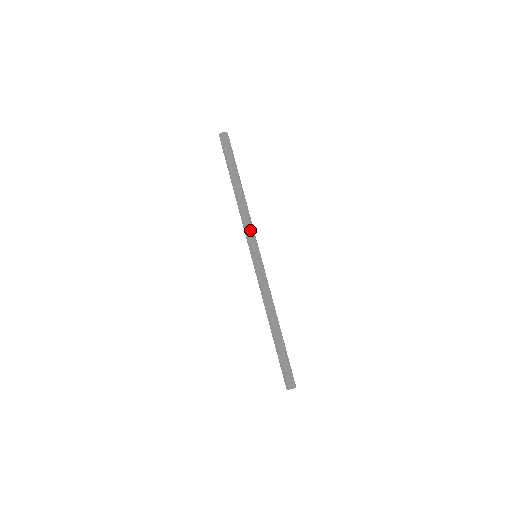
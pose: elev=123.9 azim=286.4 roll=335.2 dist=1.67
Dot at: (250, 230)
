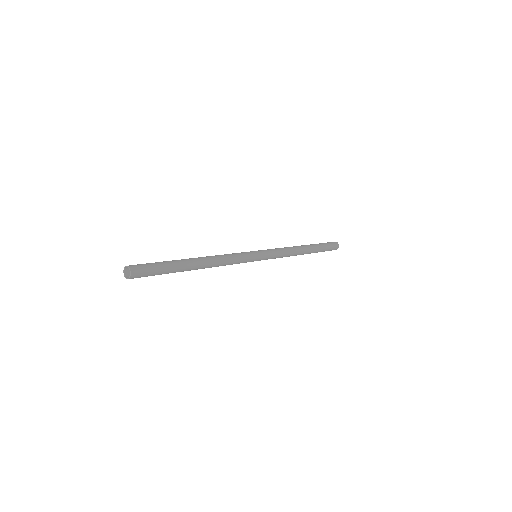
Dot at: (239, 261)
